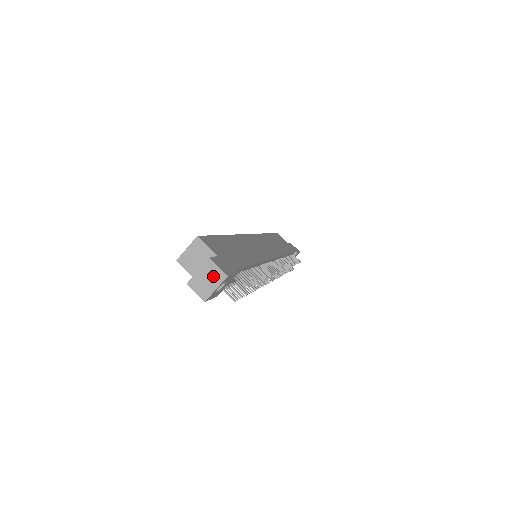
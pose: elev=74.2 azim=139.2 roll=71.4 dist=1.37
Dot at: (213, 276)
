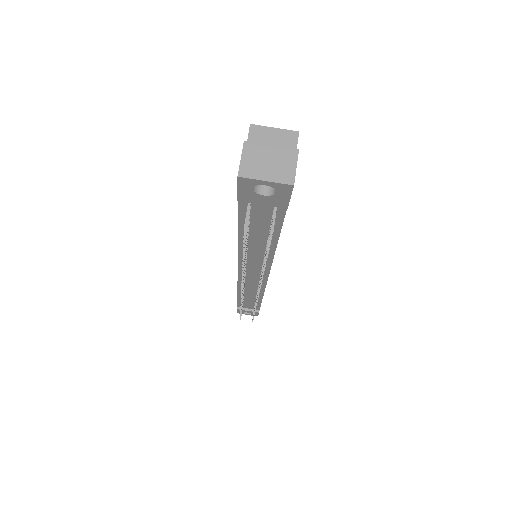
Dot at: (280, 167)
